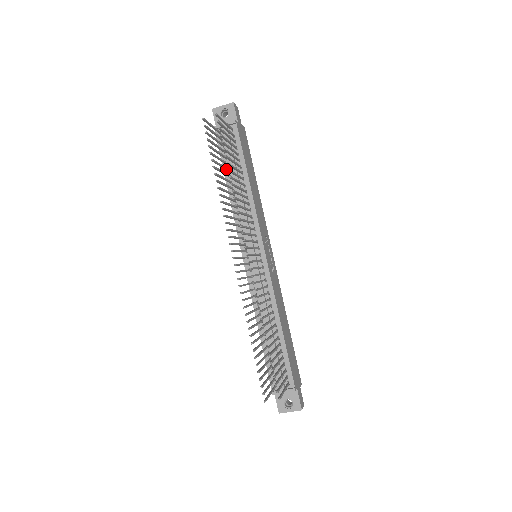
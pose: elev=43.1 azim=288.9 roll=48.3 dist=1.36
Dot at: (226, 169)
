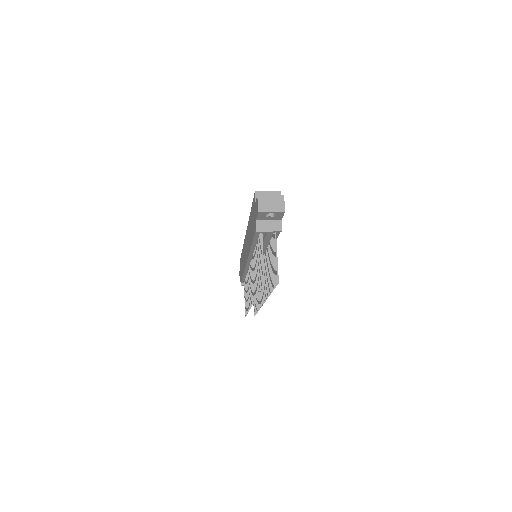
Dot at: occluded
